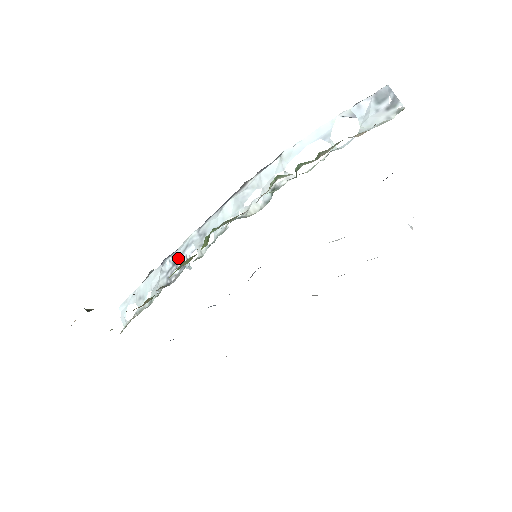
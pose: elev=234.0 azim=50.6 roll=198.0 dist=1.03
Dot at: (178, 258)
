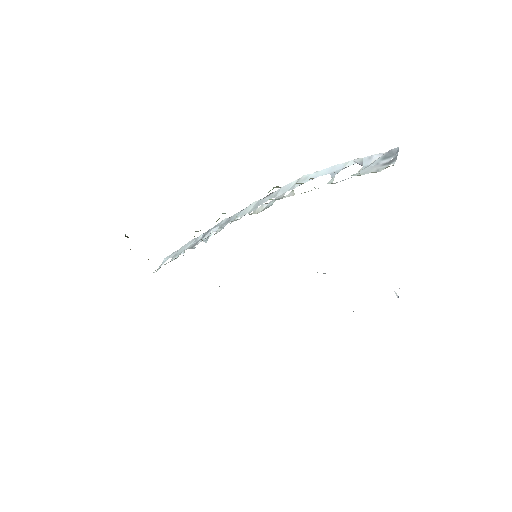
Dot at: (207, 234)
